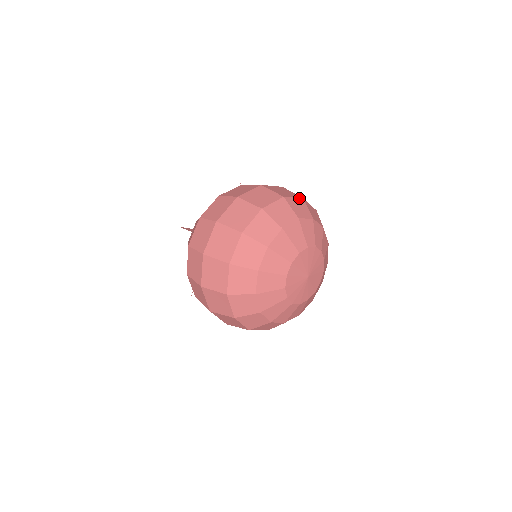
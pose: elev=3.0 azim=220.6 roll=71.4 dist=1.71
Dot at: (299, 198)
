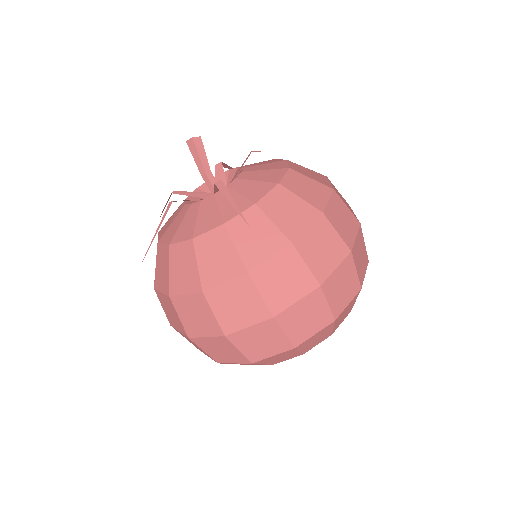
Dot at: occluded
